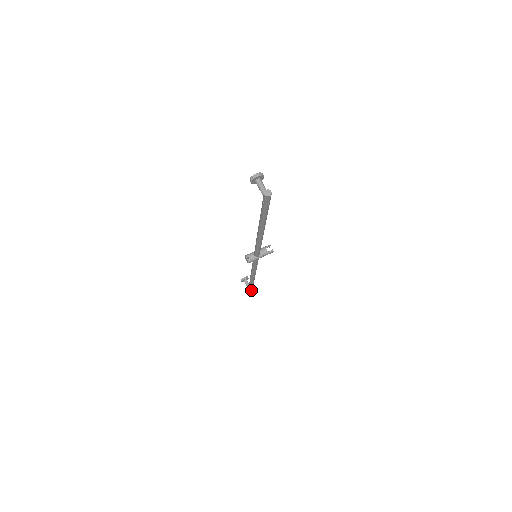
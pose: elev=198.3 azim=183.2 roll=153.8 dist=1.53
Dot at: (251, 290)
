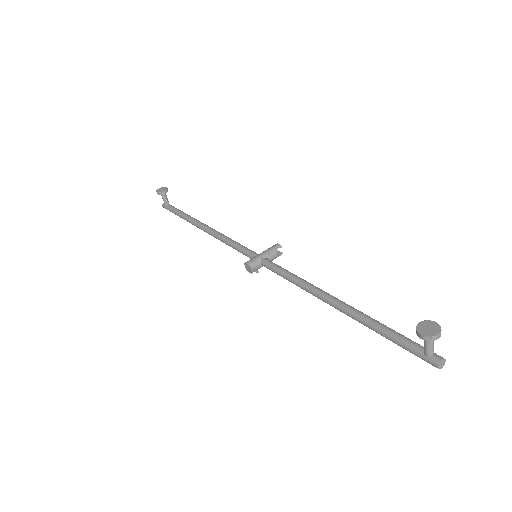
Dot at: occluded
